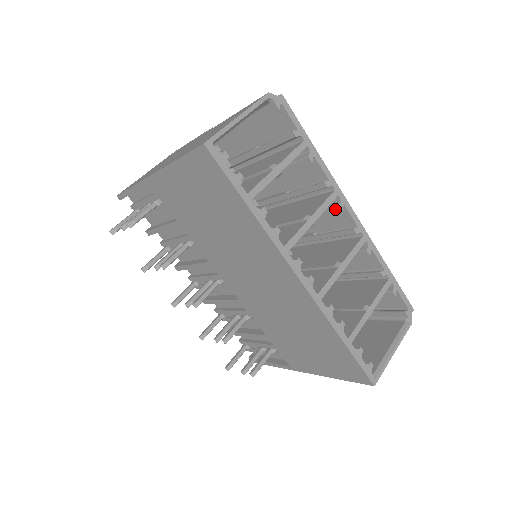
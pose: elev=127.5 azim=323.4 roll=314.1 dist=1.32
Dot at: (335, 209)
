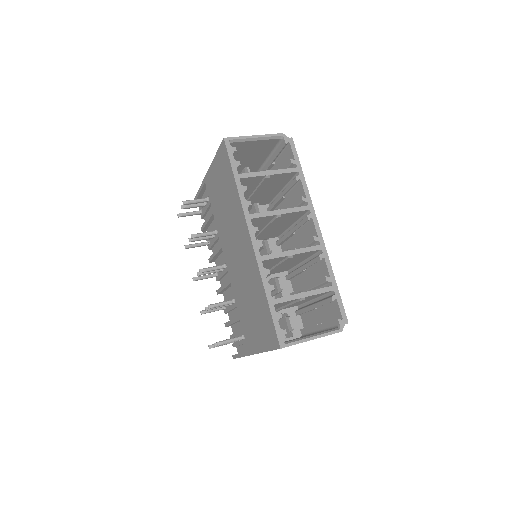
Dot at: (306, 219)
